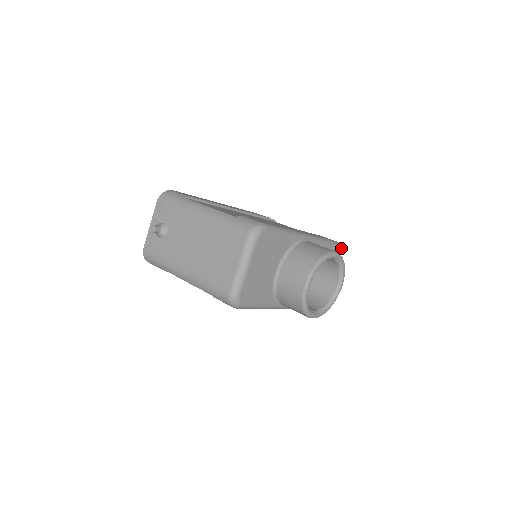
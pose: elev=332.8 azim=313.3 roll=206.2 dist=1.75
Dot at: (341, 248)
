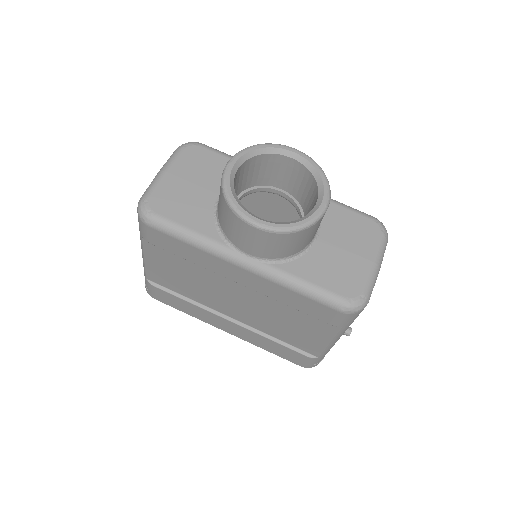
Dot at: (383, 225)
